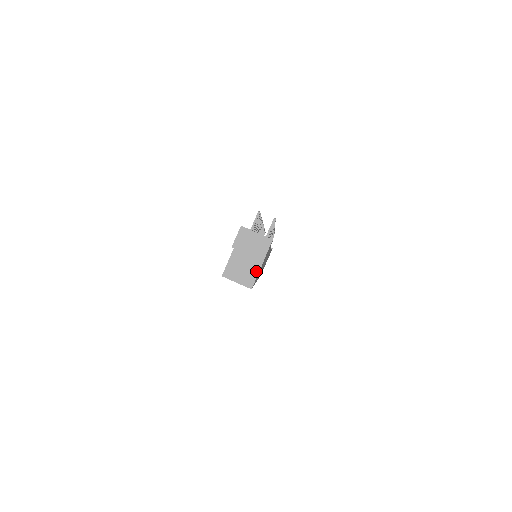
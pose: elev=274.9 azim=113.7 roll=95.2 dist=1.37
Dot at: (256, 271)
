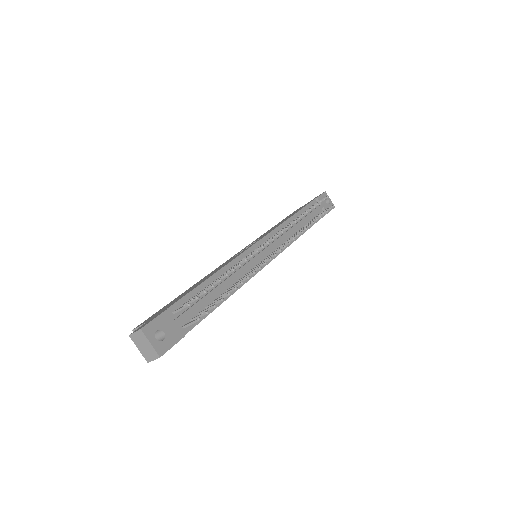
Dot at: occluded
